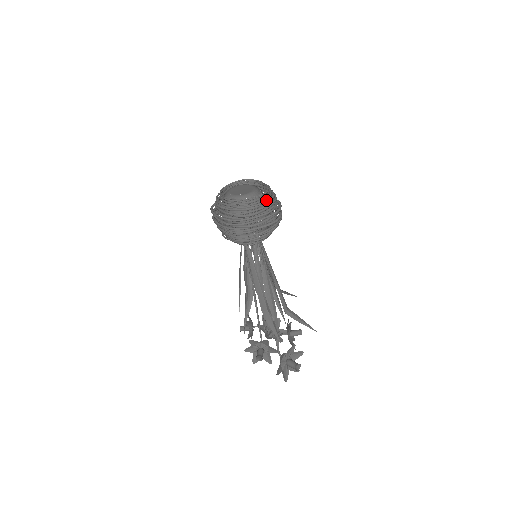
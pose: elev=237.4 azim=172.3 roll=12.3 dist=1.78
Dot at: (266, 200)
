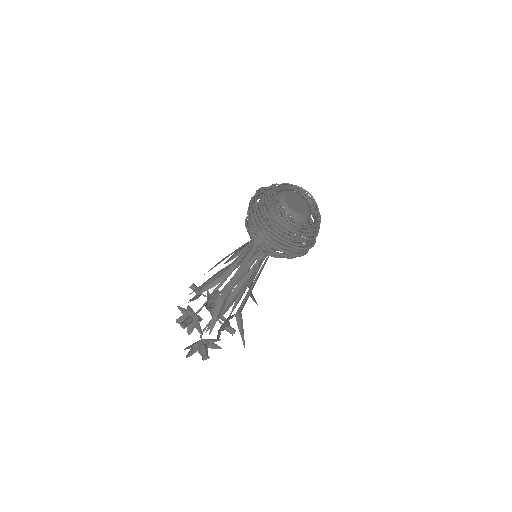
Dot at: (306, 234)
